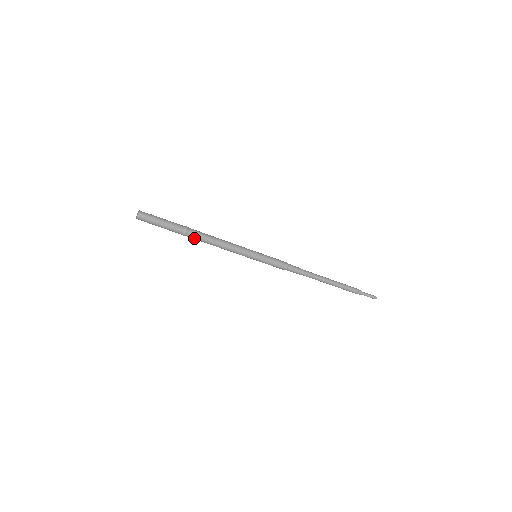
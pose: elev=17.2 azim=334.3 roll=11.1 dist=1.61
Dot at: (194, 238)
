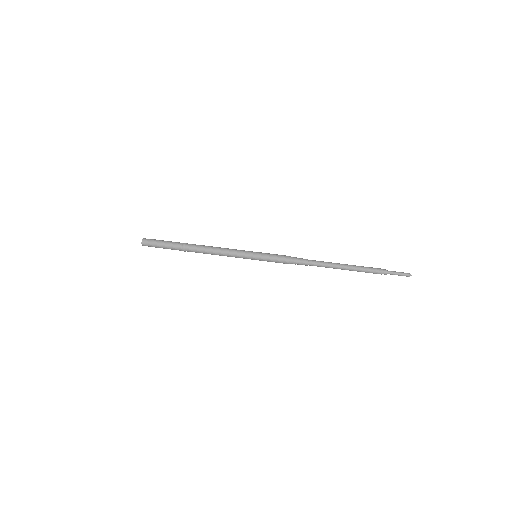
Dot at: (193, 249)
